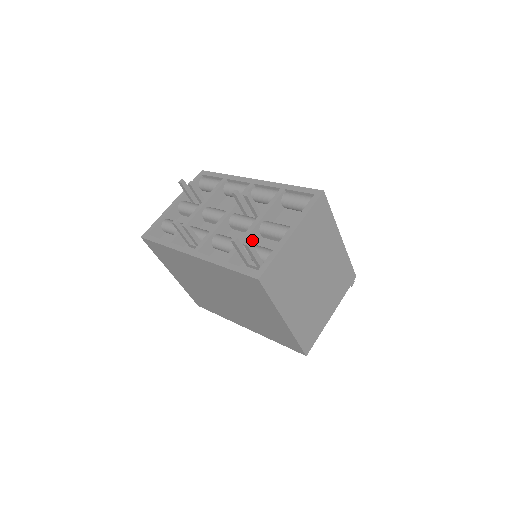
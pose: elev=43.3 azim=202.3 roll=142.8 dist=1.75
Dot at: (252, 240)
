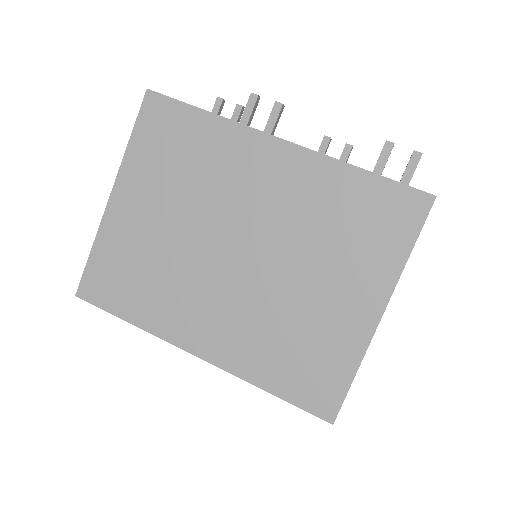
Dot at: occluded
